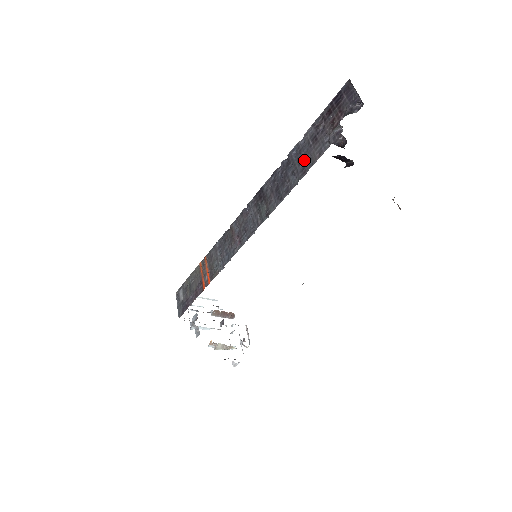
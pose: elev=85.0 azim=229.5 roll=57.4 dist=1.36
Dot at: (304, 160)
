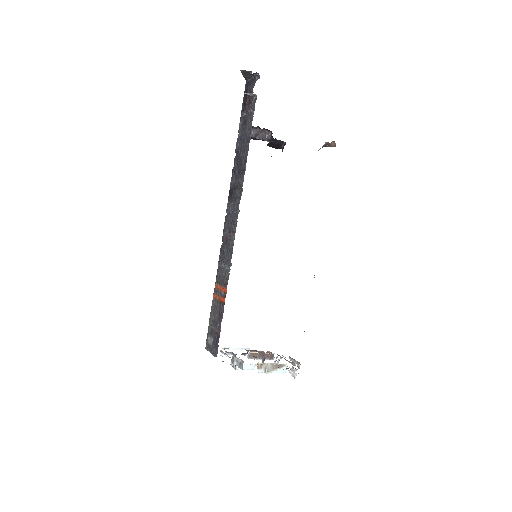
Dot at: (245, 137)
